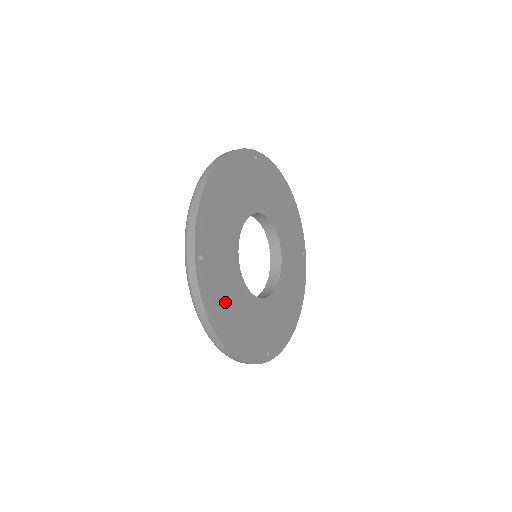
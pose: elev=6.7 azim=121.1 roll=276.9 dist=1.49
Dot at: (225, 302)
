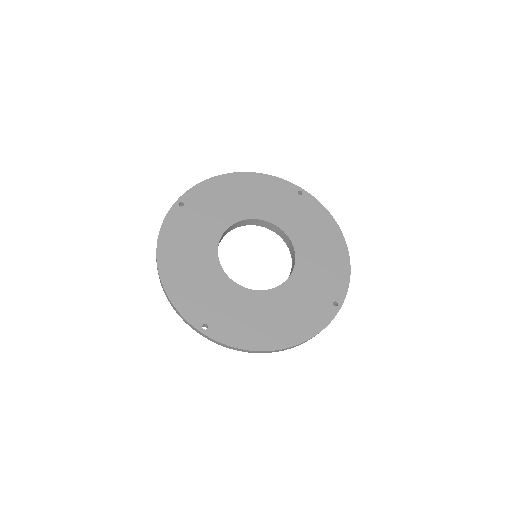
Dot at: (184, 245)
